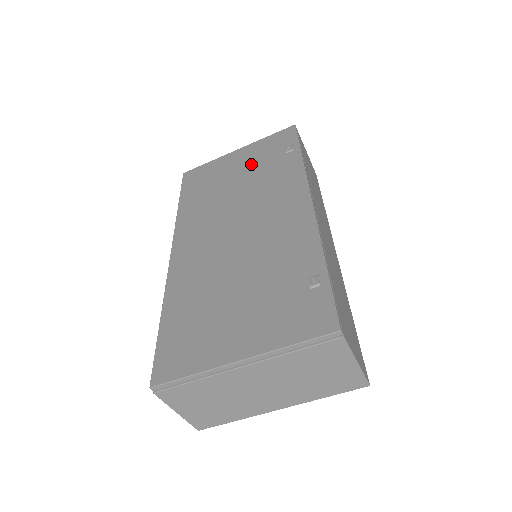
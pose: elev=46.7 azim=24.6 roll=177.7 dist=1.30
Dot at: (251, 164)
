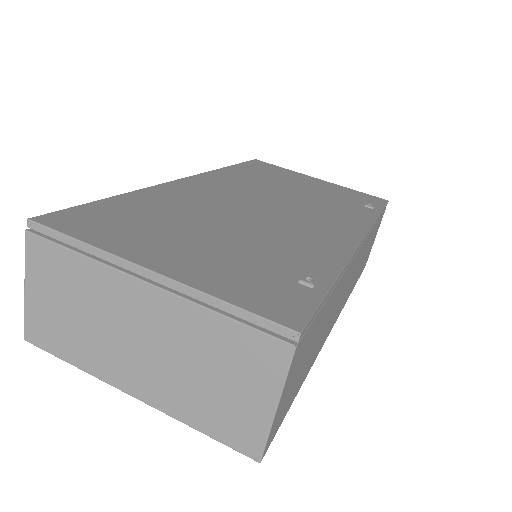
Dot at: (323, 191)
